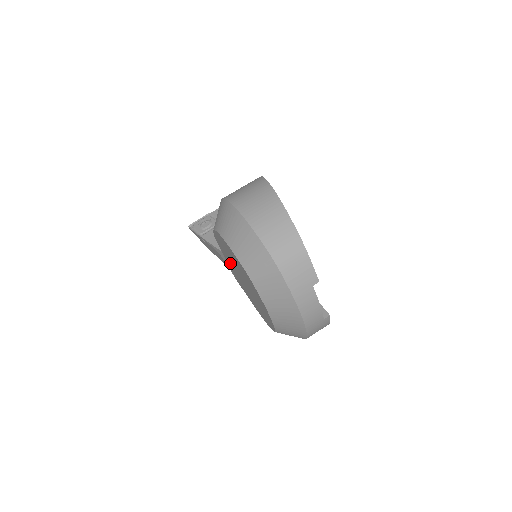
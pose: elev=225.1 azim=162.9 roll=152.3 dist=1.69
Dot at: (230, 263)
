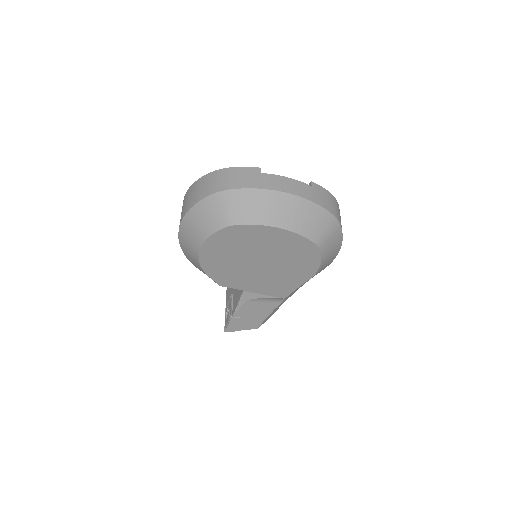
Dot at: (250, 281)
